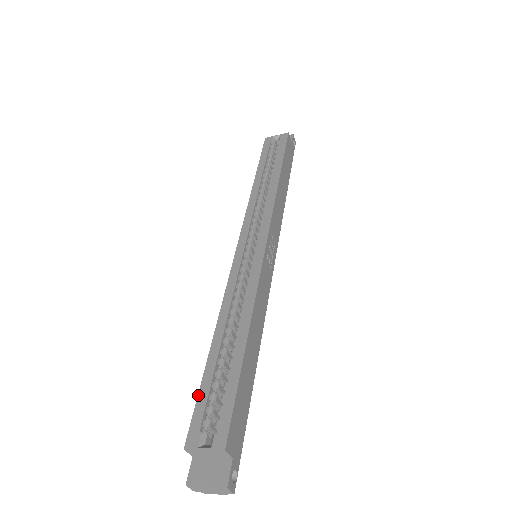
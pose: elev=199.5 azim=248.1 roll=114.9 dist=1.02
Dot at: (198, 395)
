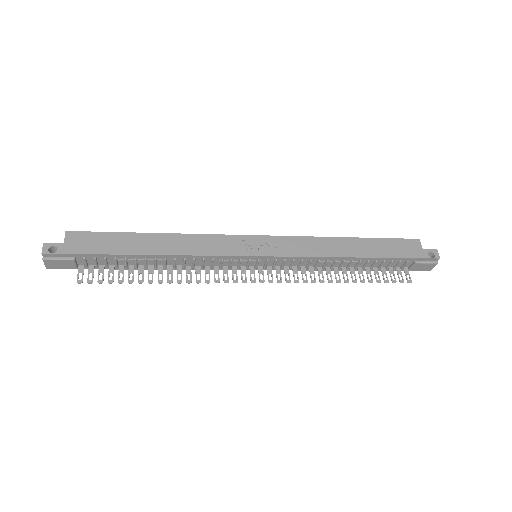
Dot at: occluded
